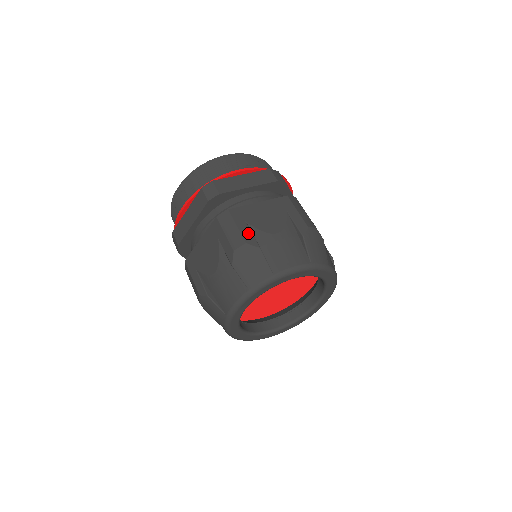
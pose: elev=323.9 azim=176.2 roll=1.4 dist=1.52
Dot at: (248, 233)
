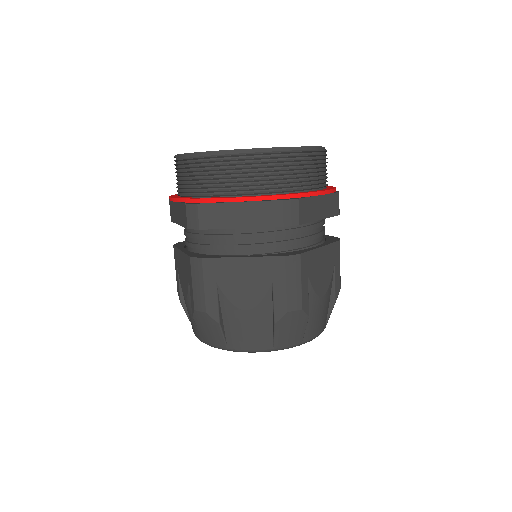
Dot at: (213, 300)
